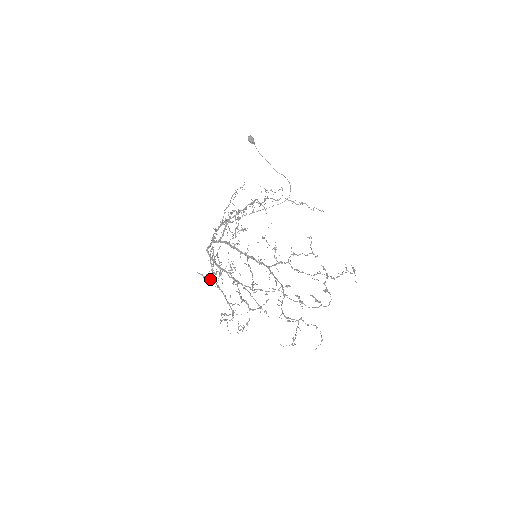
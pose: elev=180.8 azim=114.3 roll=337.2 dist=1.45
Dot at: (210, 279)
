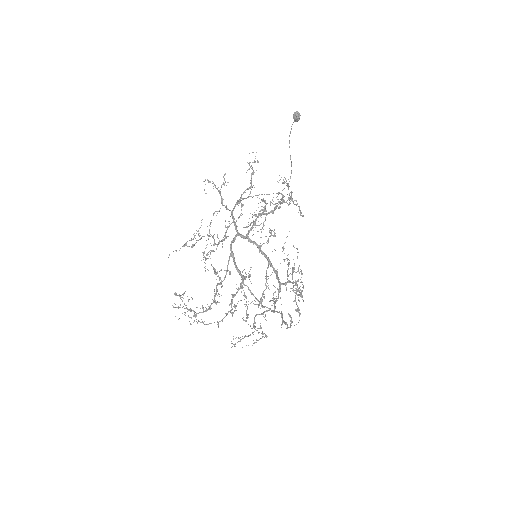
Dot at: (218, 276)
